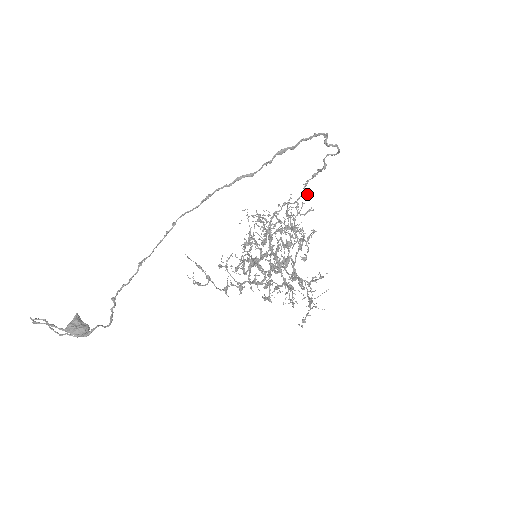
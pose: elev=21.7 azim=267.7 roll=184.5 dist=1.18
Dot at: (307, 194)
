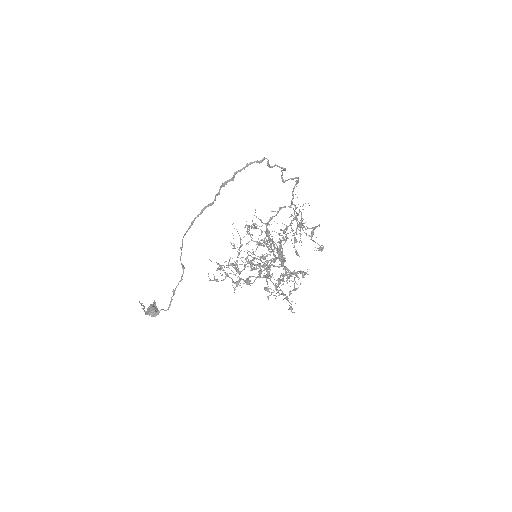
Dot at: (297, 197)
